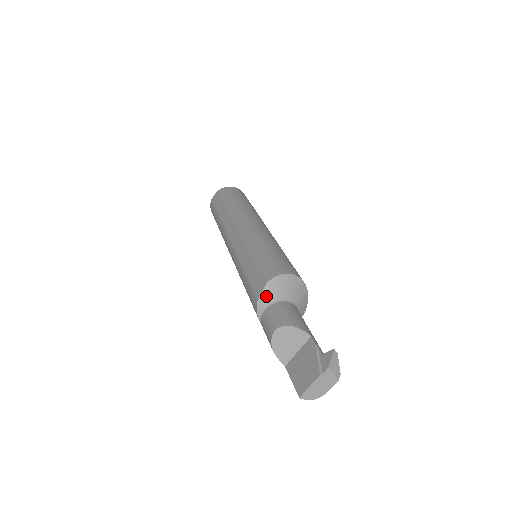
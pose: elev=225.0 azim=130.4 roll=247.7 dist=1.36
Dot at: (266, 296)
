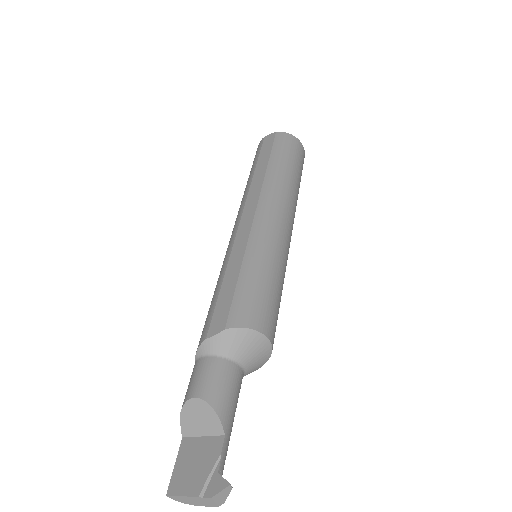
Dot at: (216, 343)
